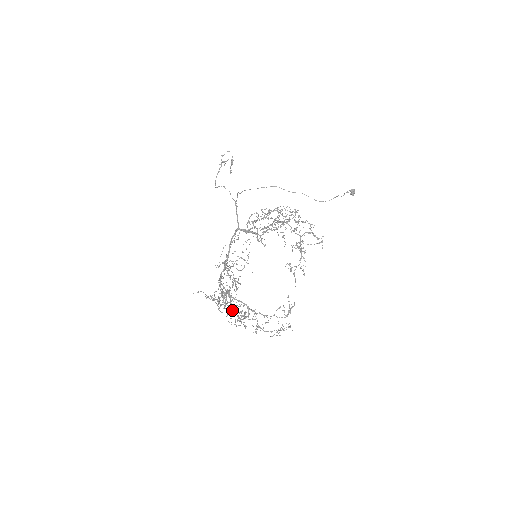
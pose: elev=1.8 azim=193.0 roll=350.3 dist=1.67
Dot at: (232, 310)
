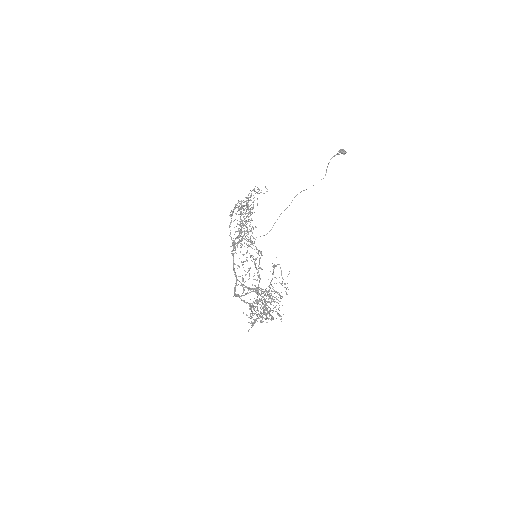
Dot at: occluded
